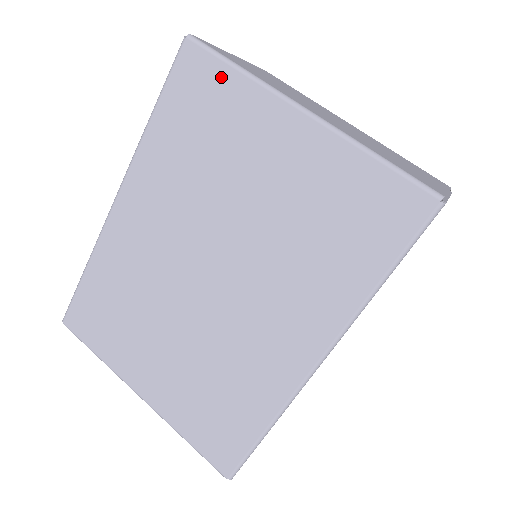
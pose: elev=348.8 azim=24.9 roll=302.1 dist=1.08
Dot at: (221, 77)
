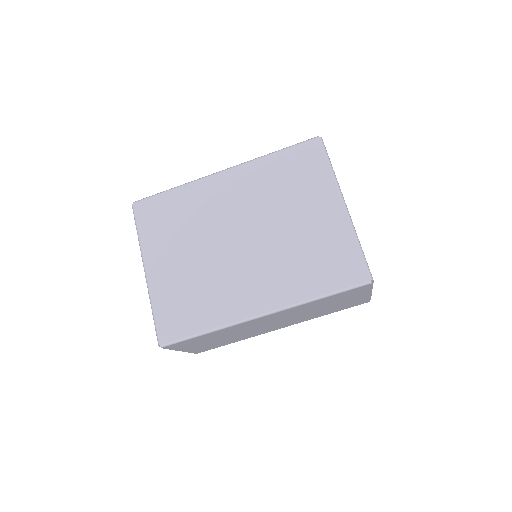
Dot at: (321, 164)
